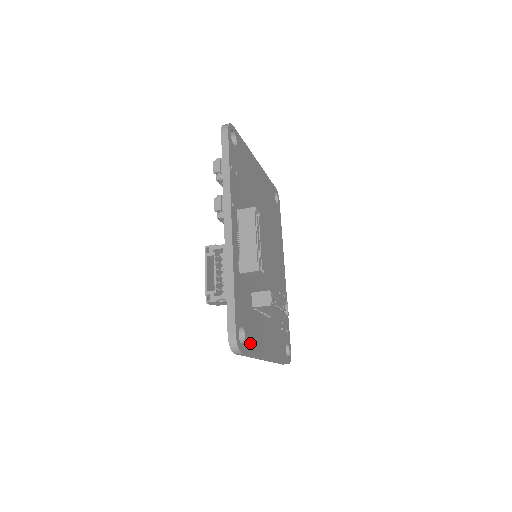
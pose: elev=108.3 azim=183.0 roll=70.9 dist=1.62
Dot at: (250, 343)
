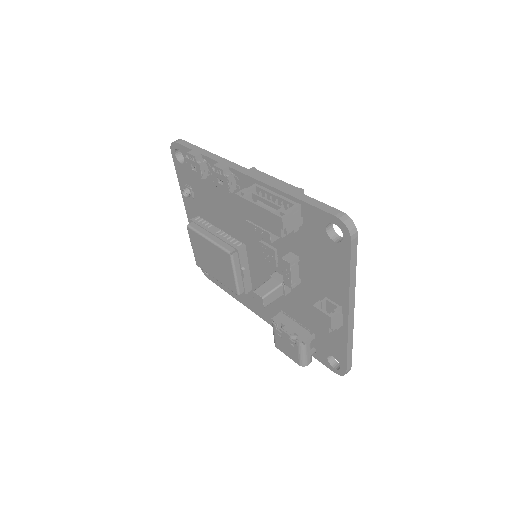
Dot at: occluded
